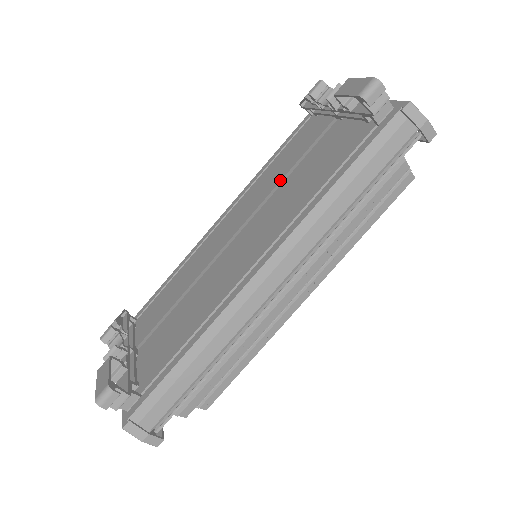
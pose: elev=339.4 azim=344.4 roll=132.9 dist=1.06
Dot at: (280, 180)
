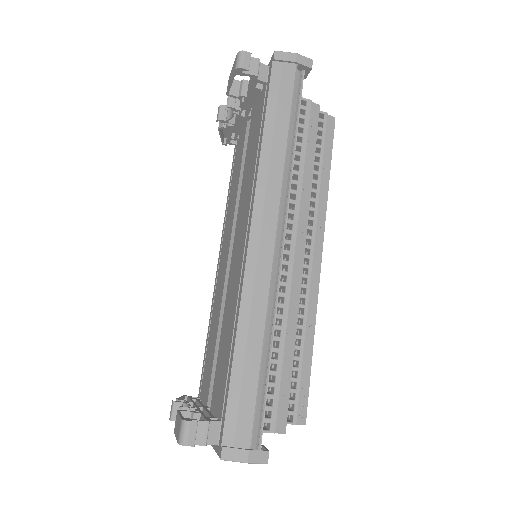
Dot at: (237, 190)
